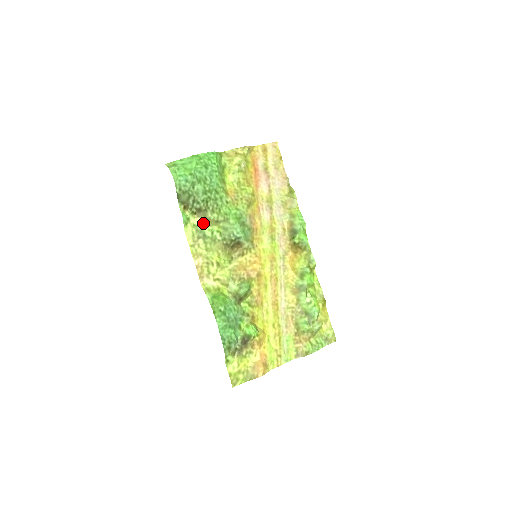
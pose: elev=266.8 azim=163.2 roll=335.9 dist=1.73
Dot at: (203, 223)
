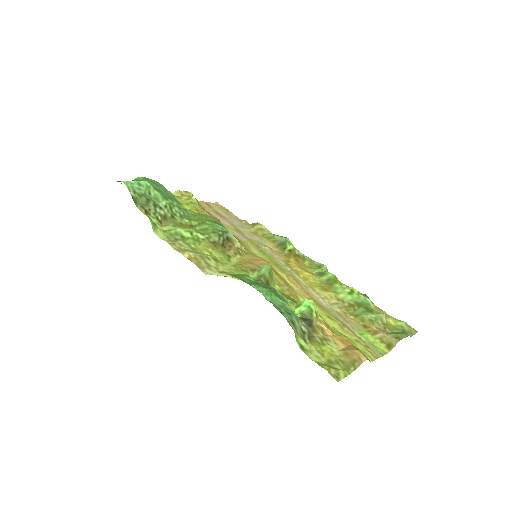
Dot at: (175, 228)
